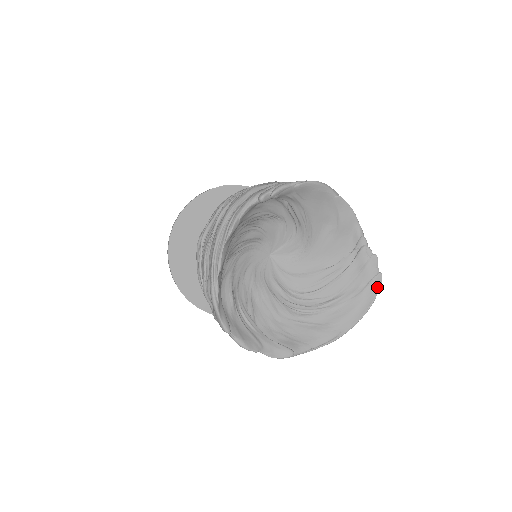
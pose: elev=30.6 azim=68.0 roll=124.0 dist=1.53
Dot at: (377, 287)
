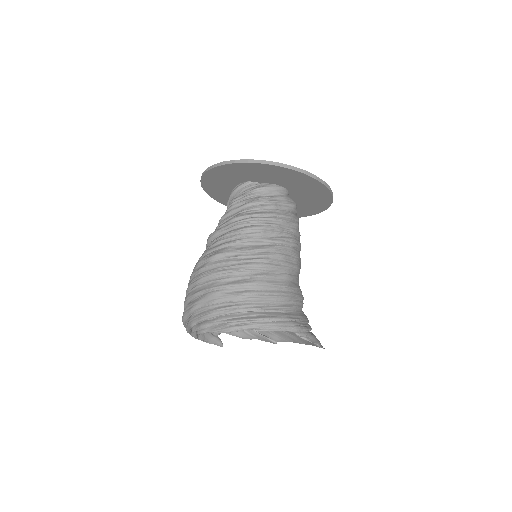
Dot at: occluded
